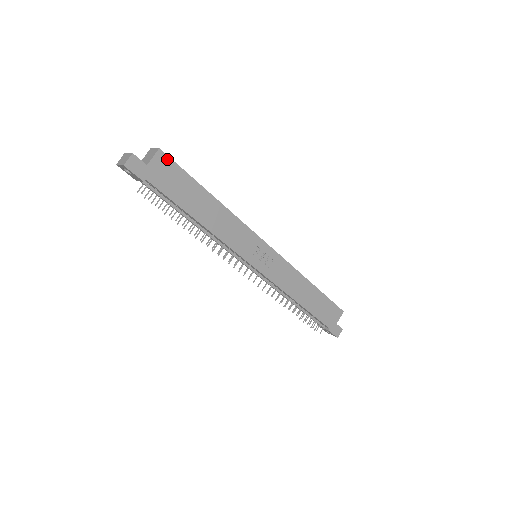
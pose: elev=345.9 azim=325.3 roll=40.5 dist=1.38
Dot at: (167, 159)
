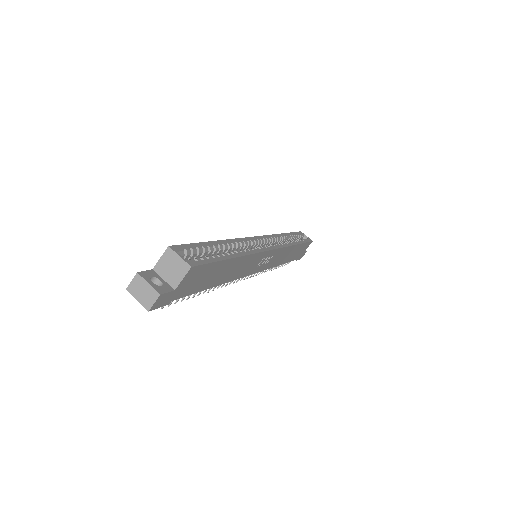
Dot at: (198, 268)
